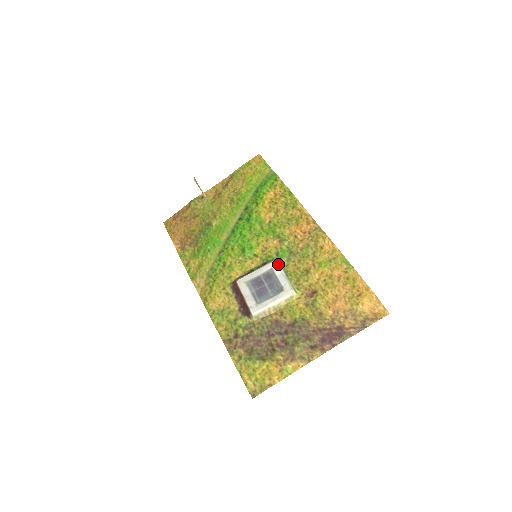
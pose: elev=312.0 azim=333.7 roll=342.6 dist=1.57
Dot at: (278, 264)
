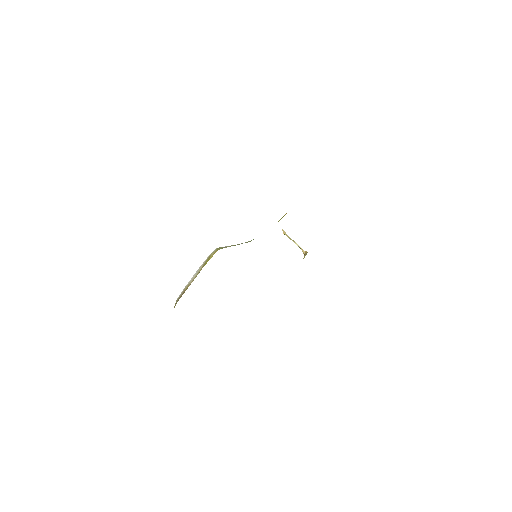
Dot at: (248, 241)
